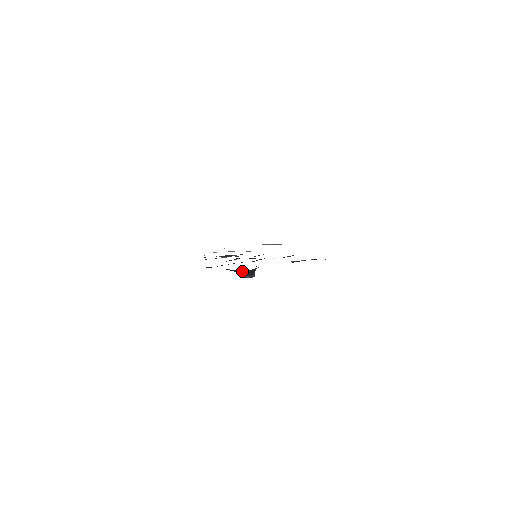
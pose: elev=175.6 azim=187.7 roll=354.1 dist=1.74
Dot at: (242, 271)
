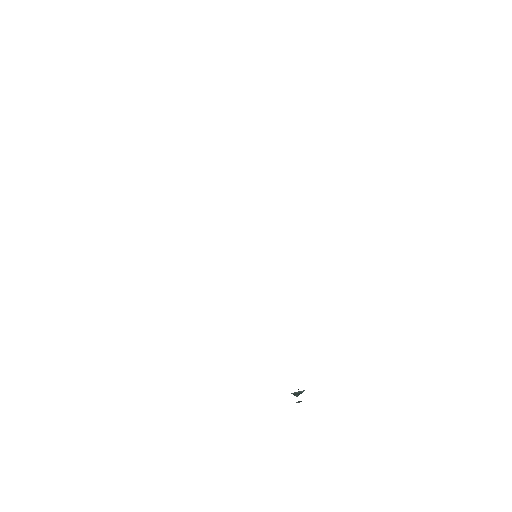
Dot at: occluded
